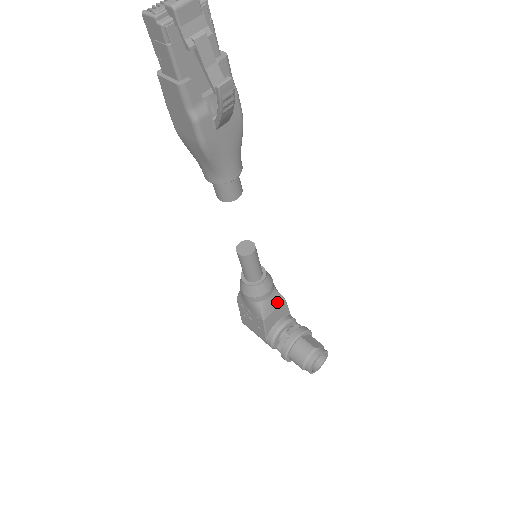
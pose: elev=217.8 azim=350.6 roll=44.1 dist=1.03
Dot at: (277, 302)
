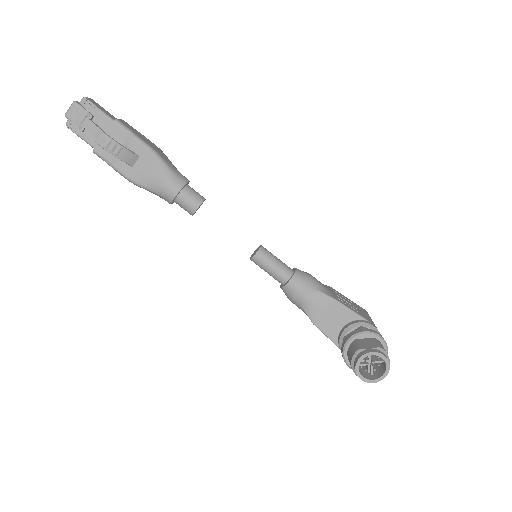
Dot at: (324, 303)
